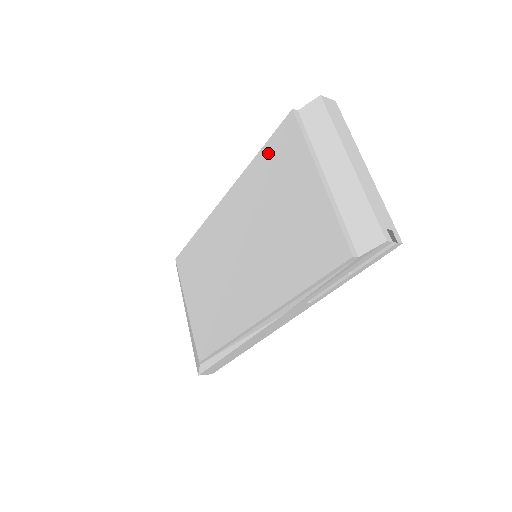
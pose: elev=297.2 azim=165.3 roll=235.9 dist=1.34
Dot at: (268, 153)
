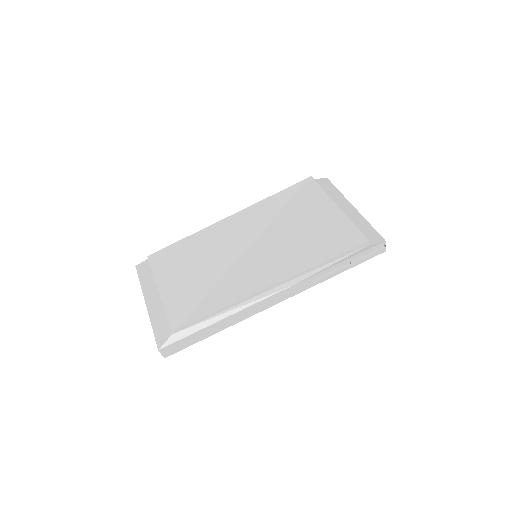
Dot at: (286, 194)
